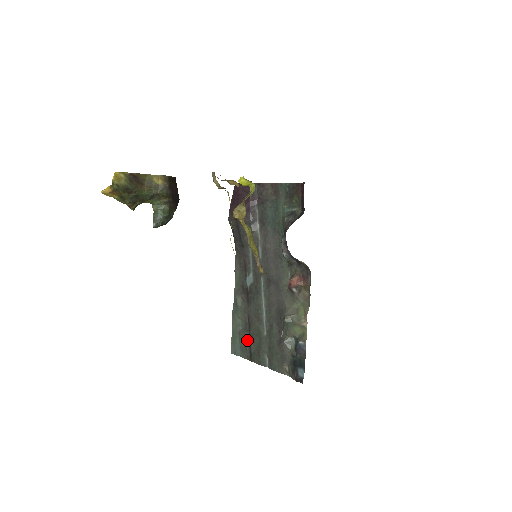
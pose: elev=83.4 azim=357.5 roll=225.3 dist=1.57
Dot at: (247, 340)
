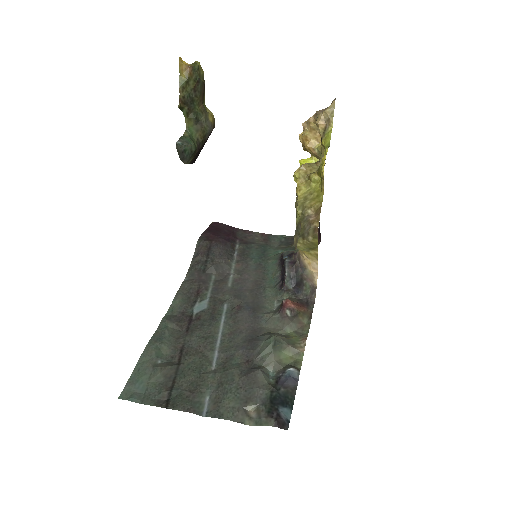
Dot at: (168, 377)
